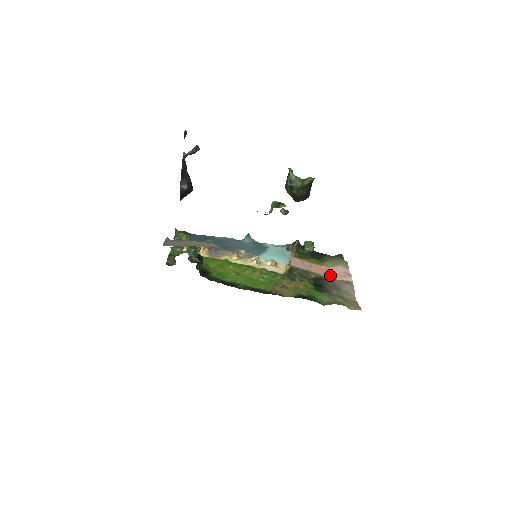
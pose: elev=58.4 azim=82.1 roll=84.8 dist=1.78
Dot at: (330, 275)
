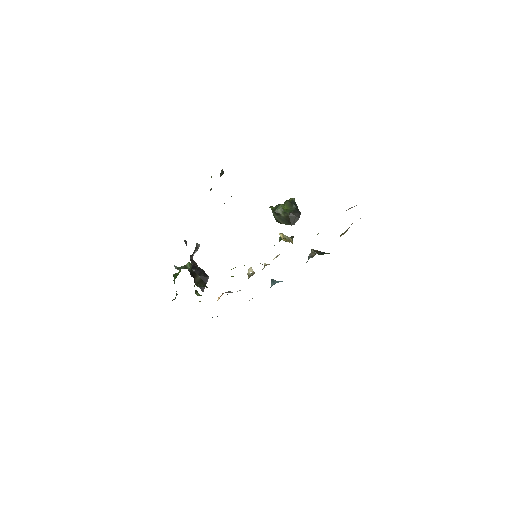
Dot at: occluded
